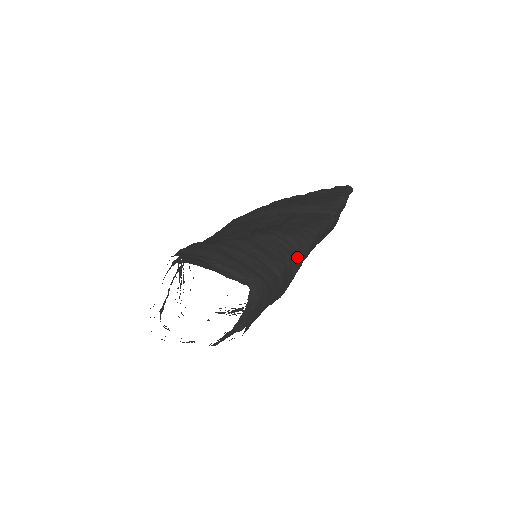
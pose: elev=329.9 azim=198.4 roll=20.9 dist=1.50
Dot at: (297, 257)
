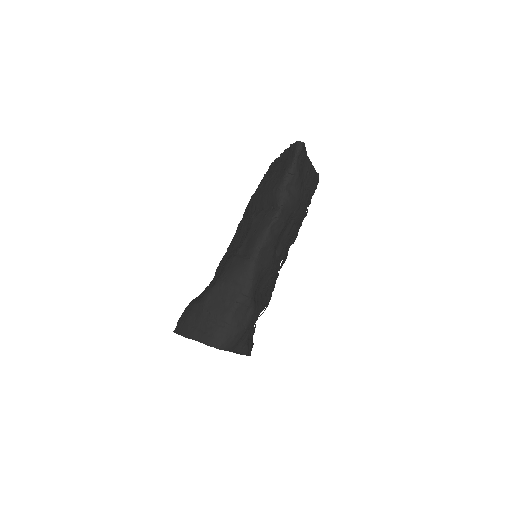
Dot at: (242, 295)
